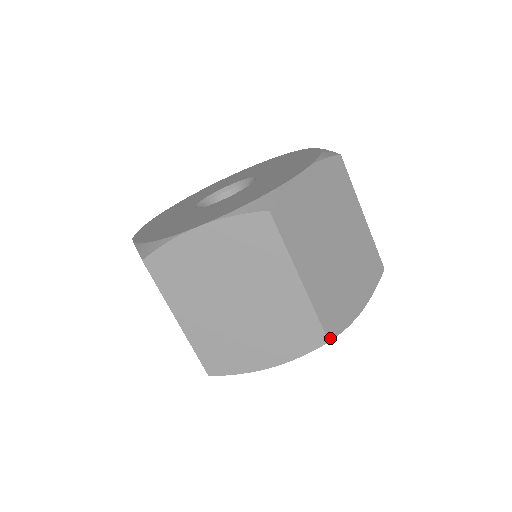
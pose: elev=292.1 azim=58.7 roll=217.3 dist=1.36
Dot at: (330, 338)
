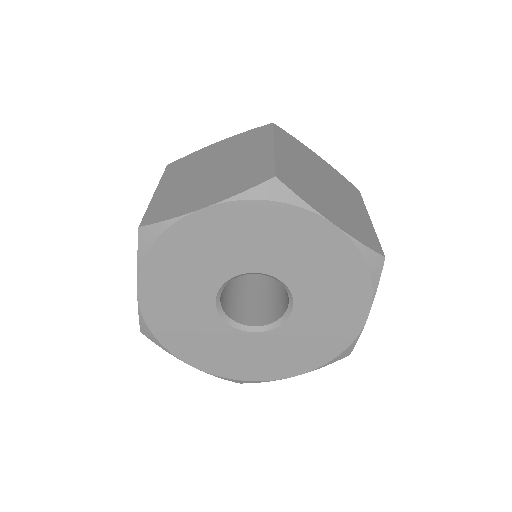
Dot at: occluded
